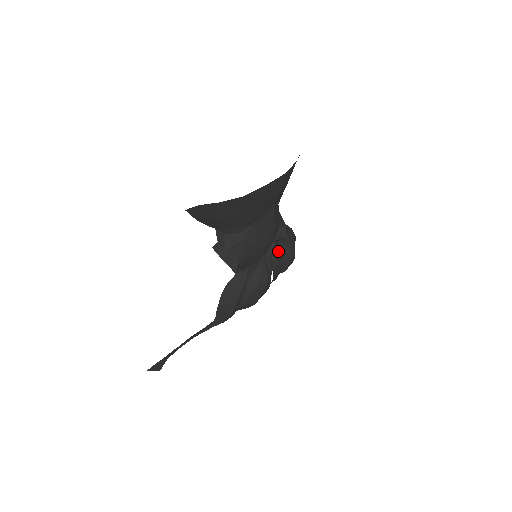
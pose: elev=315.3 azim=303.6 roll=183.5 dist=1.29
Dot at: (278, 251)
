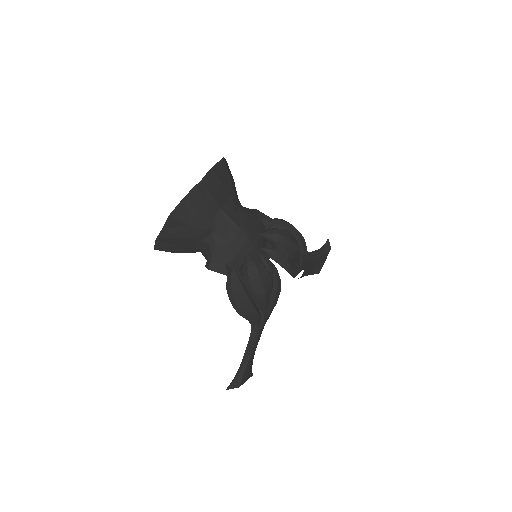
Dot at: occluded
